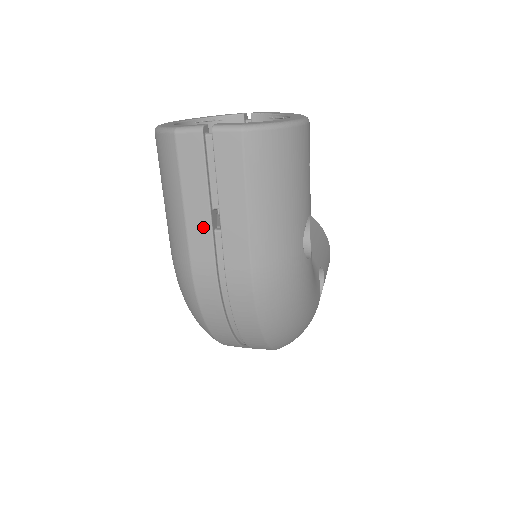
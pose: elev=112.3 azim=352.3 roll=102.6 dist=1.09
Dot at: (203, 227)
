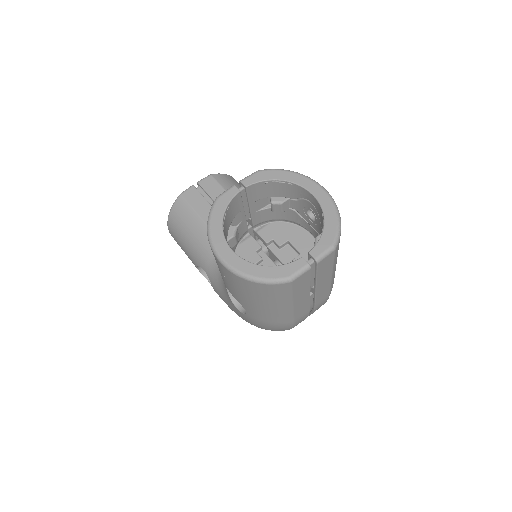
Dot at: (305, 303)
